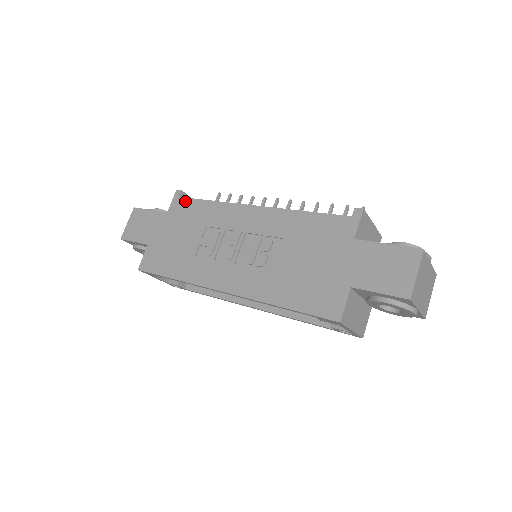
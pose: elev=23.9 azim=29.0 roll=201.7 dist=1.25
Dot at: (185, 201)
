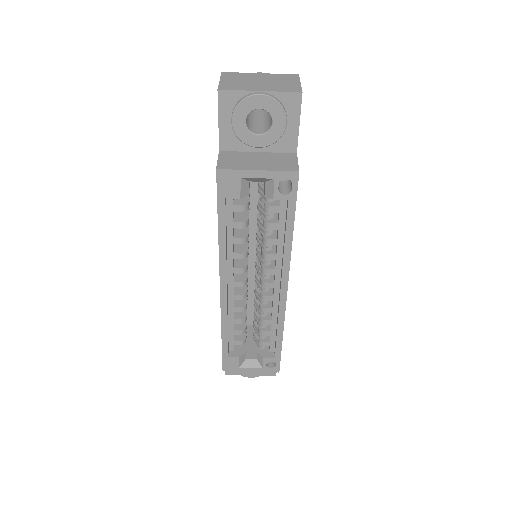
Dot at: occluded
